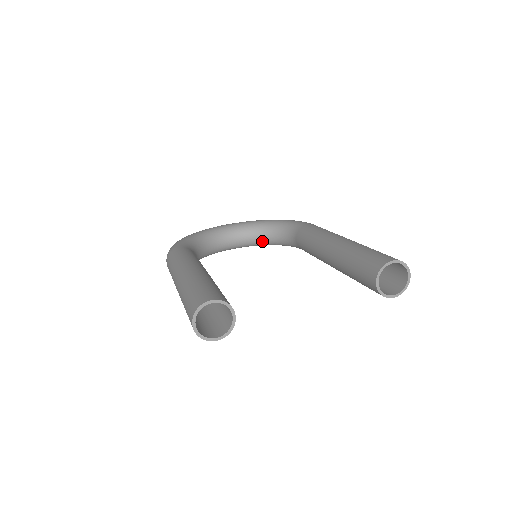
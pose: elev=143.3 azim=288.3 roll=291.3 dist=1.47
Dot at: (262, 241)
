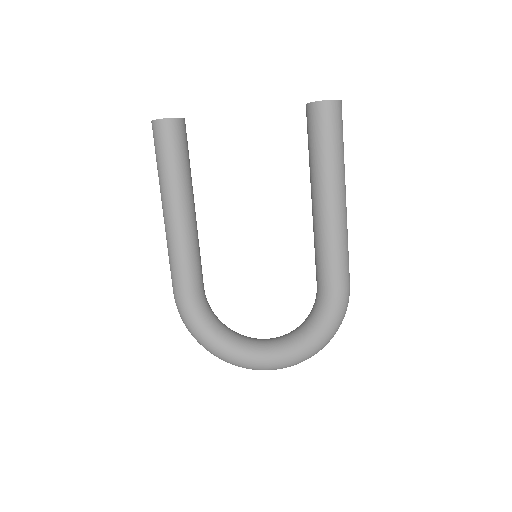
Dot at: (293, 336)
